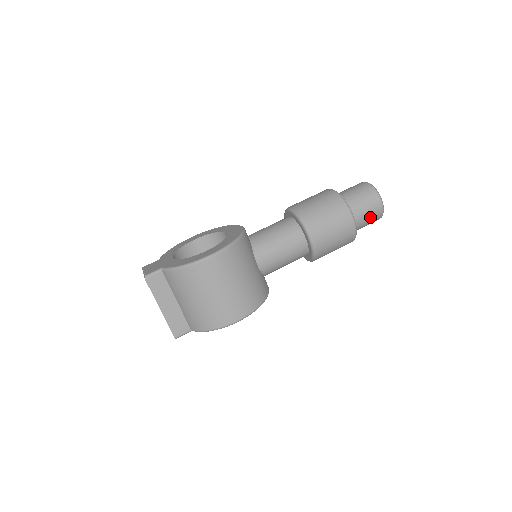
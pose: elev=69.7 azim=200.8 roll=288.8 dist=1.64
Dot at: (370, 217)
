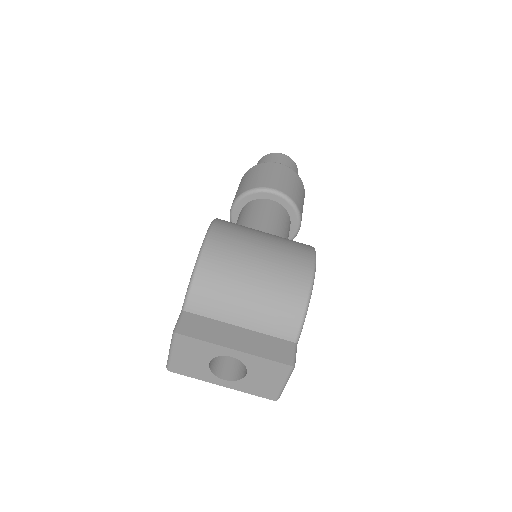
Dot at: (289, 166)
